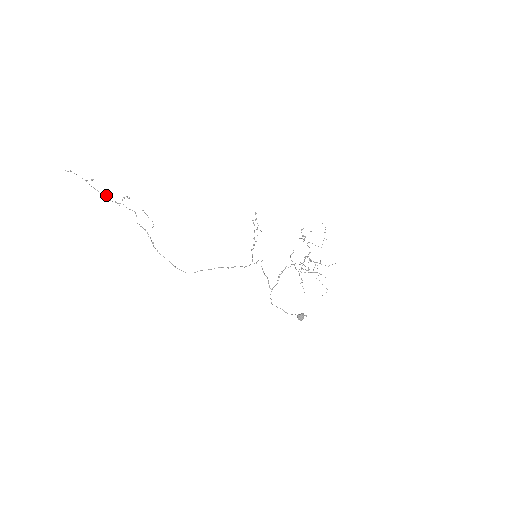
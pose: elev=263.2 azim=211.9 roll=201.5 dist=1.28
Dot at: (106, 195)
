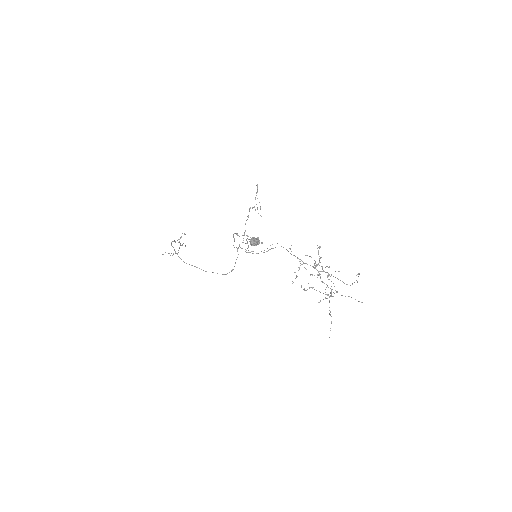
Dot at: occluded
